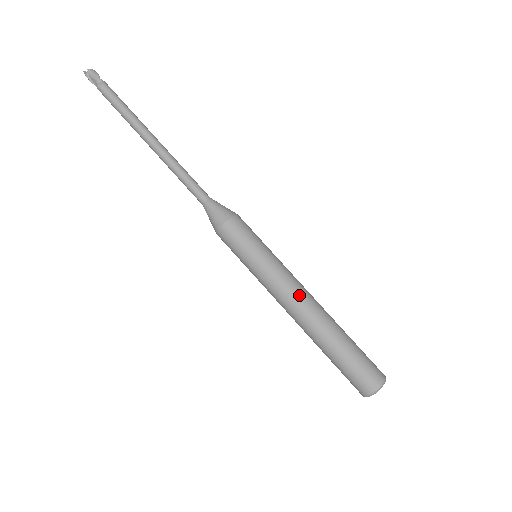
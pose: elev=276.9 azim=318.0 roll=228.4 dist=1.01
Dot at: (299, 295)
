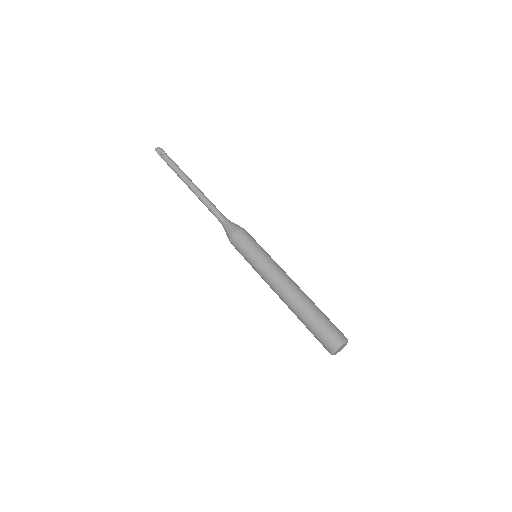
Dot at: (285, 278)
